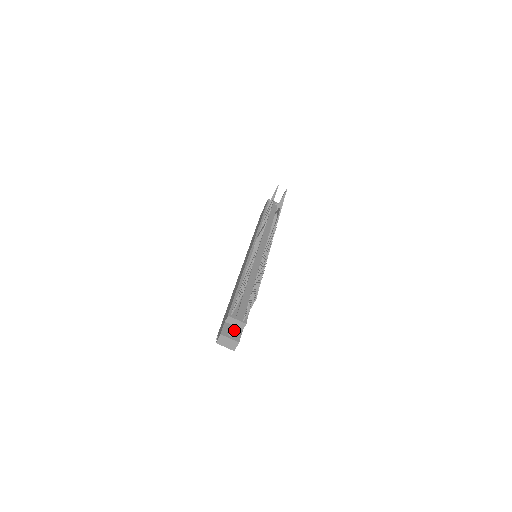
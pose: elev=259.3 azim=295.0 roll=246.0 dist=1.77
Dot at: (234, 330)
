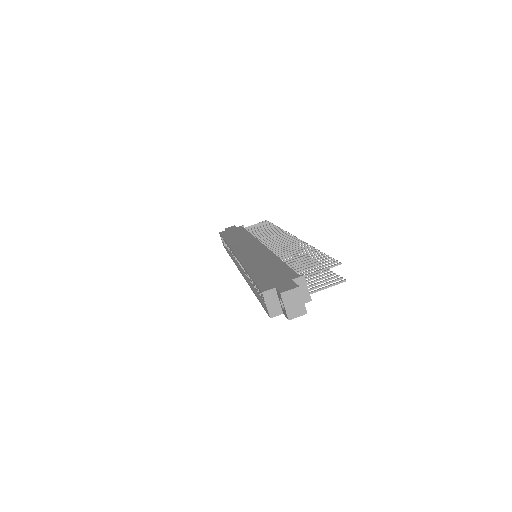
Dot at: occluded
